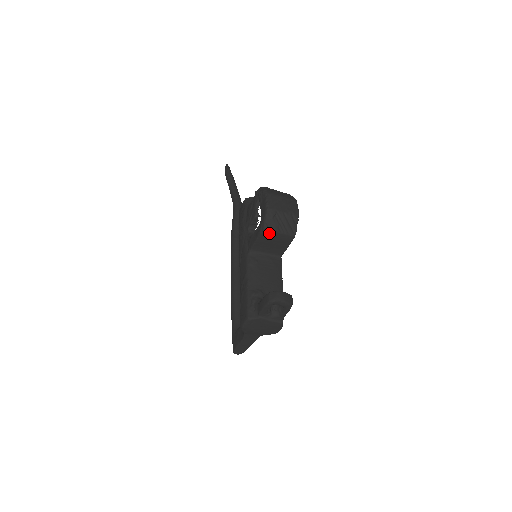
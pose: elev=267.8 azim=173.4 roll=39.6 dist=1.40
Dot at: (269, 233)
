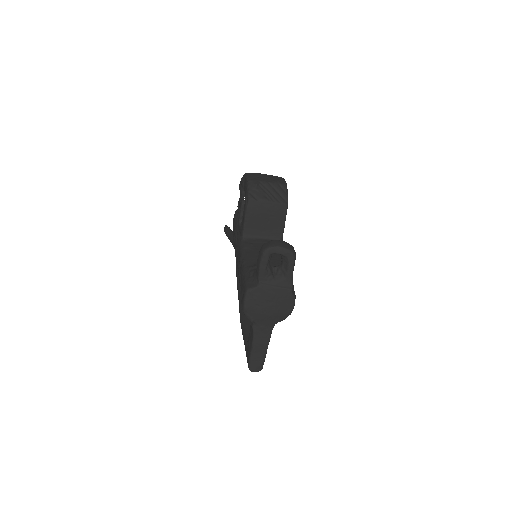
Dot at: (256, 204)
